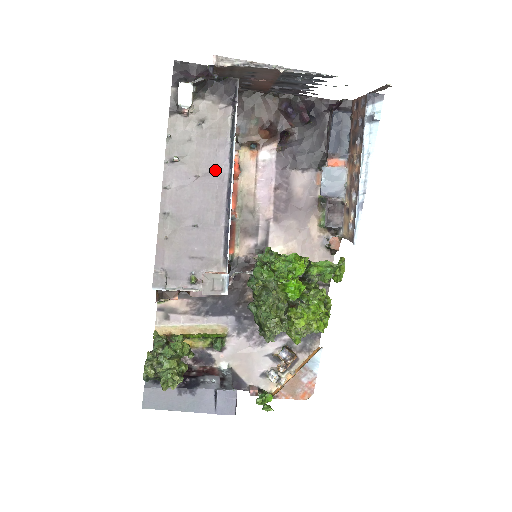
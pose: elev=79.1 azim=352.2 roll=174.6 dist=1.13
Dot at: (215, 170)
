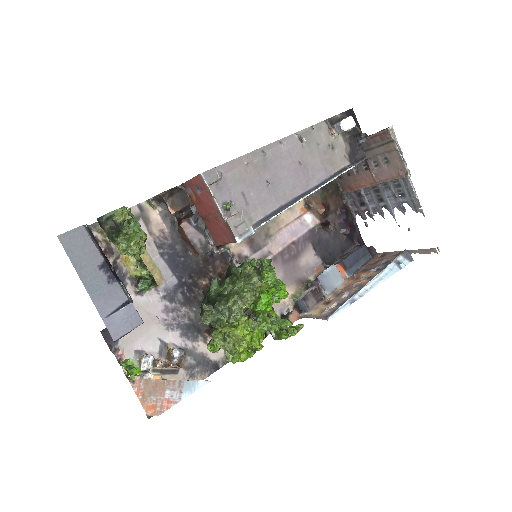
Dot at: (310, 175)
